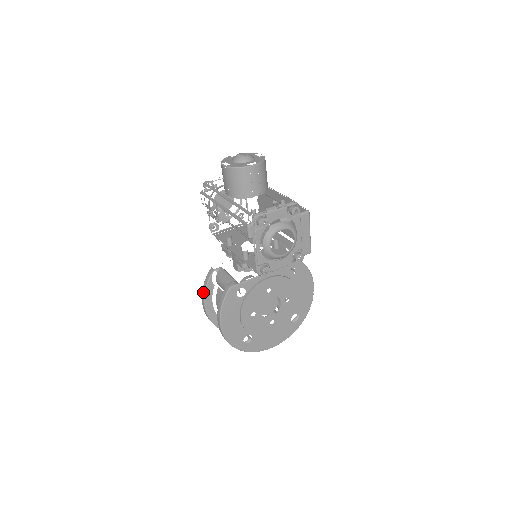
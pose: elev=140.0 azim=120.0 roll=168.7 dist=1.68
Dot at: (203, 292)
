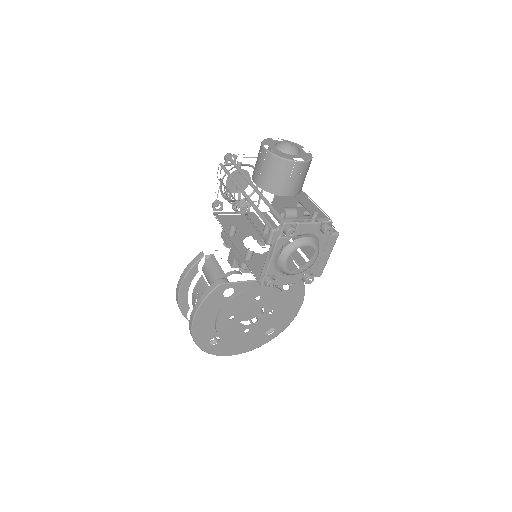
Dot at: (183, 275)
